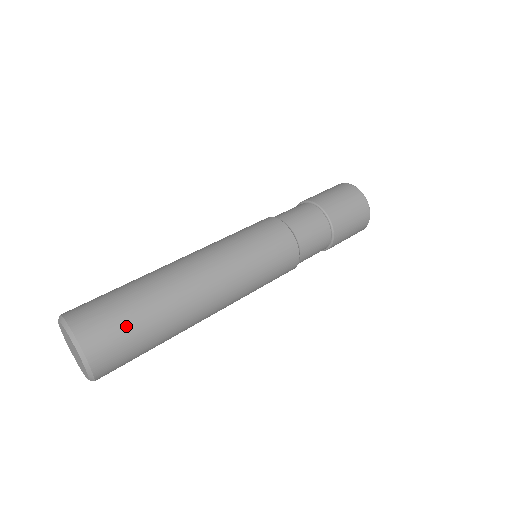
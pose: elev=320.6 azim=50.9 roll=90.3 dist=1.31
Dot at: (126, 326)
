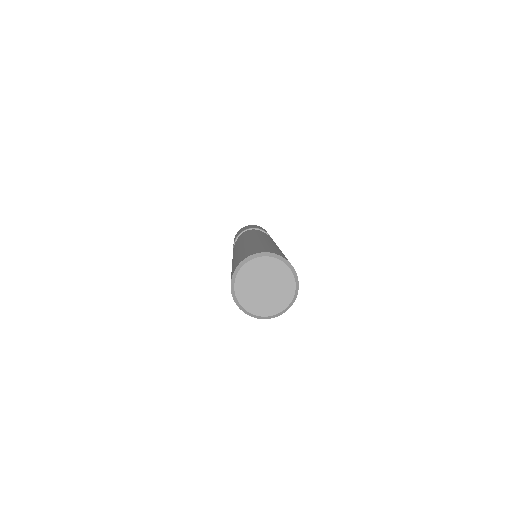
Dot at: occluded
